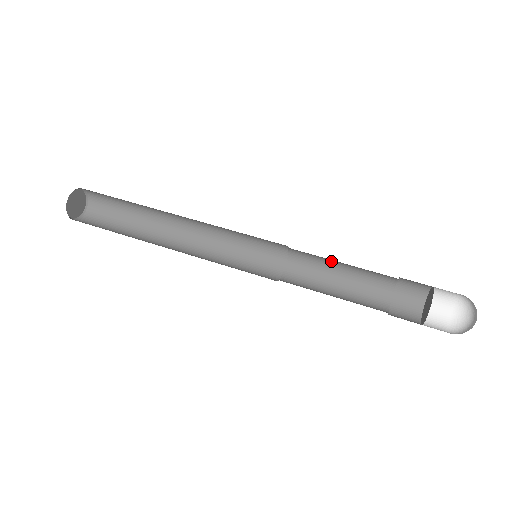
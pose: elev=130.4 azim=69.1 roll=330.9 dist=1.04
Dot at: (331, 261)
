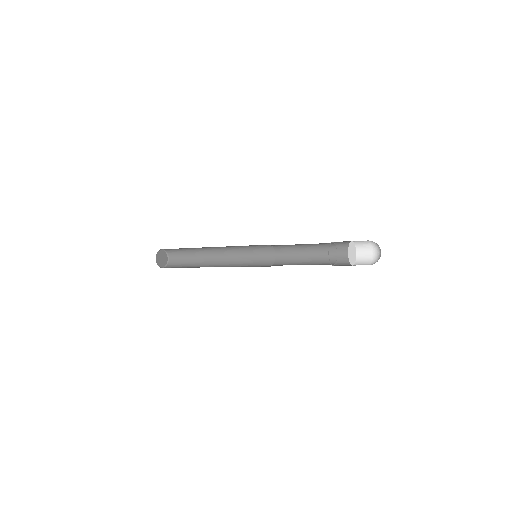
Dot at: (298, 261)
